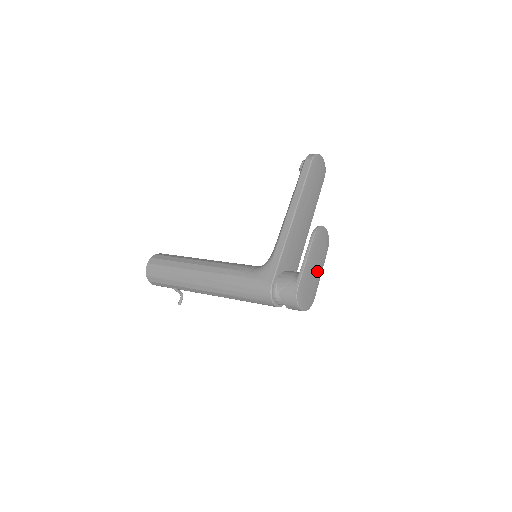
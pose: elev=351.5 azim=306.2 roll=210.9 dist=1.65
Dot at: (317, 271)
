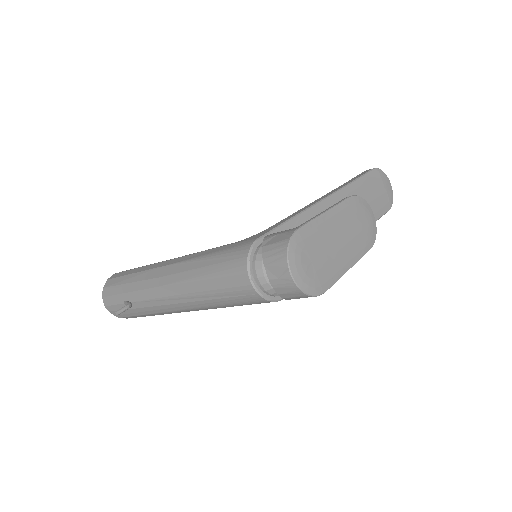
Dot at: (342, 252)
